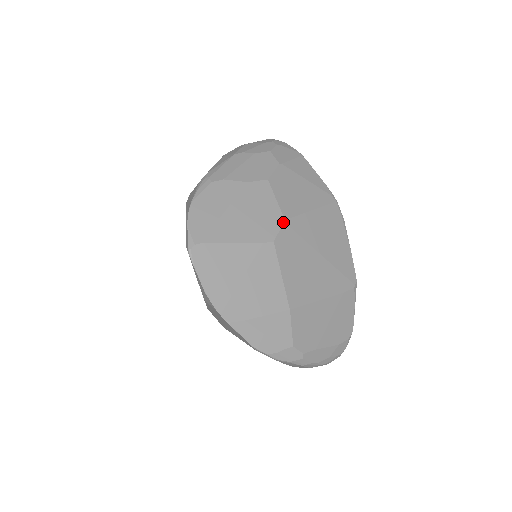
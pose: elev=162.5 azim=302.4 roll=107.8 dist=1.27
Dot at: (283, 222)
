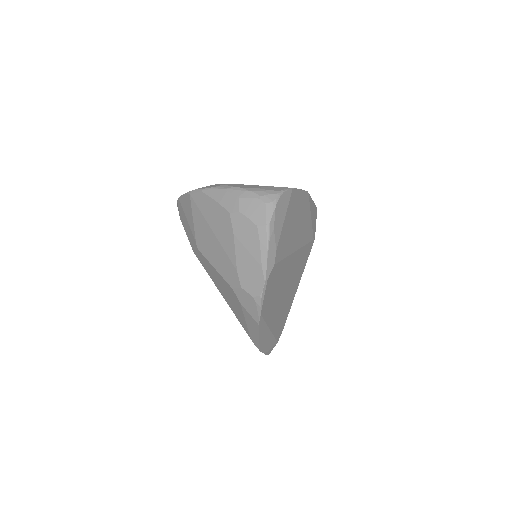
Dot at: occluded
